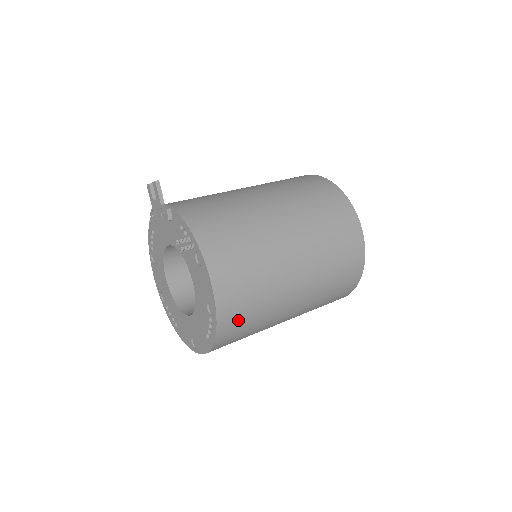
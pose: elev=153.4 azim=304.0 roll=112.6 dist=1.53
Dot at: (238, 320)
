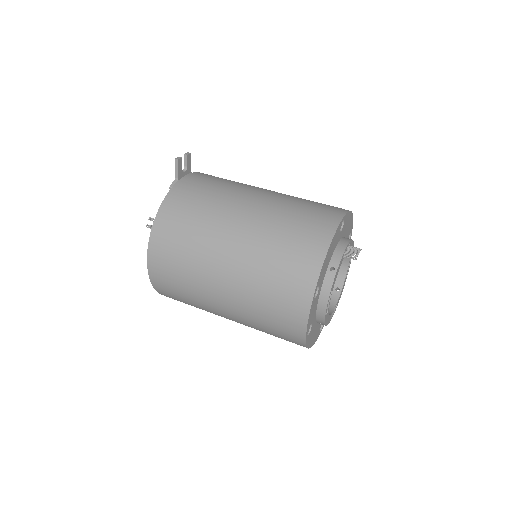
Dot at: (172, 296)
